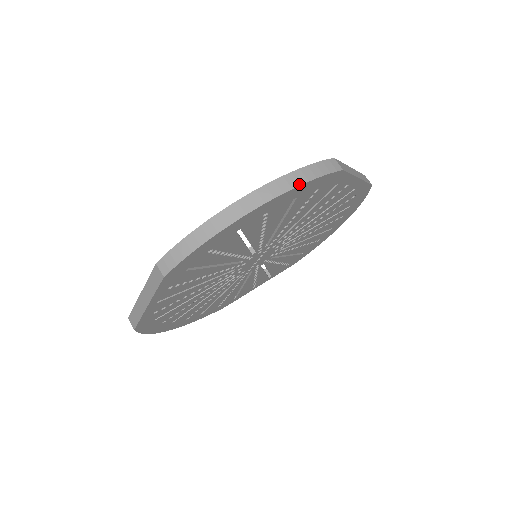
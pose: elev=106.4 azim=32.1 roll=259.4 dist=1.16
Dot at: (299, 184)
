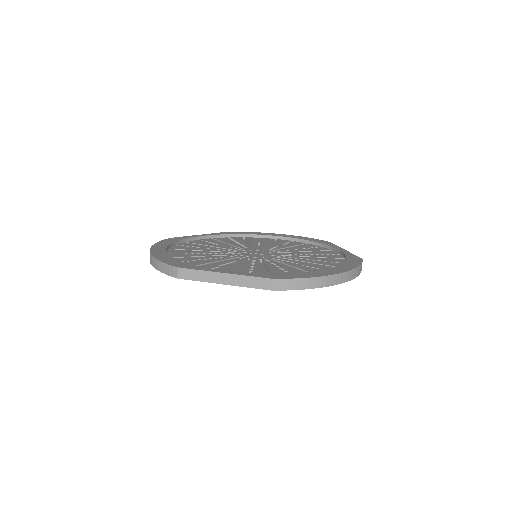
Dot at: (356, 276)
